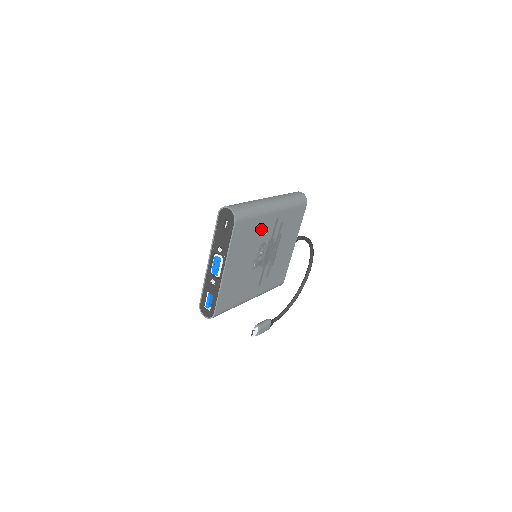
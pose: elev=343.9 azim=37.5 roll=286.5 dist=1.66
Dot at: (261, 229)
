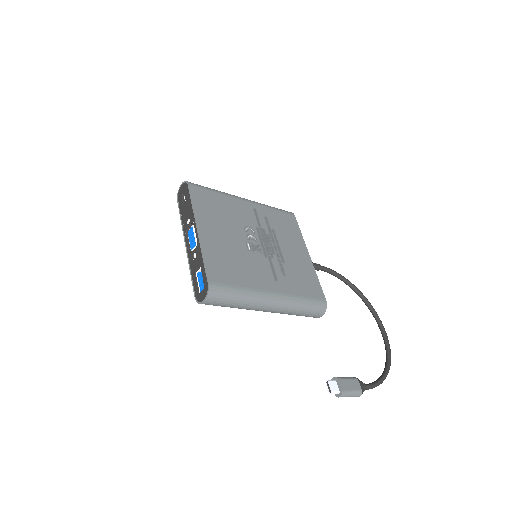
Dot at: (234, 209)
